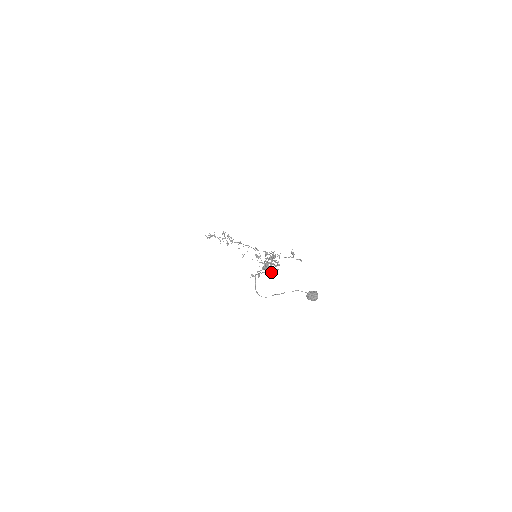
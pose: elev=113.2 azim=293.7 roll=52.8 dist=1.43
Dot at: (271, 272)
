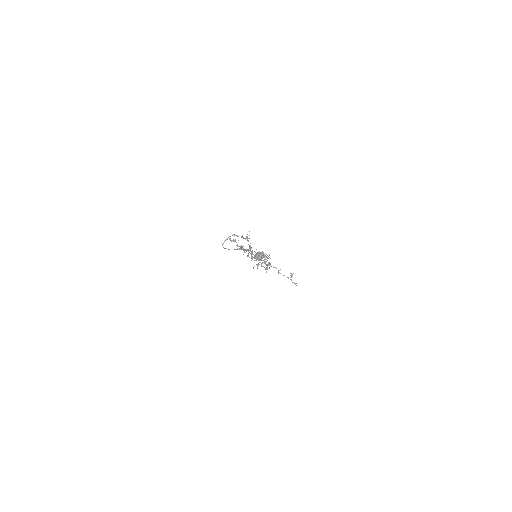
Dot at: (257, 265)
